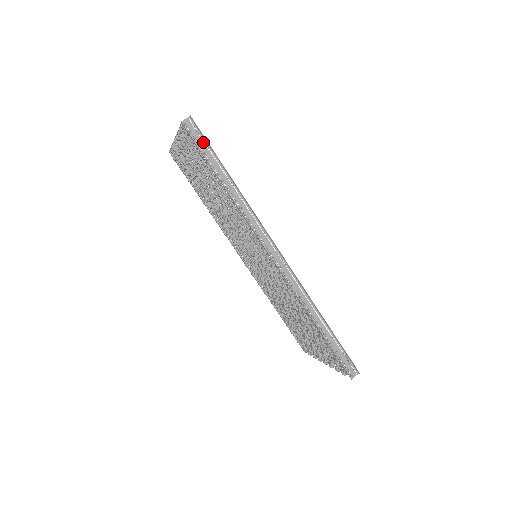
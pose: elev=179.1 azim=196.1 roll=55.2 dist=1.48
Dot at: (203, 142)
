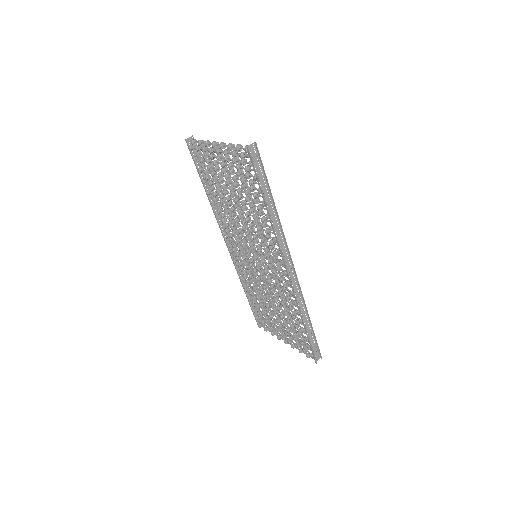
Dot at: (259, 167)
